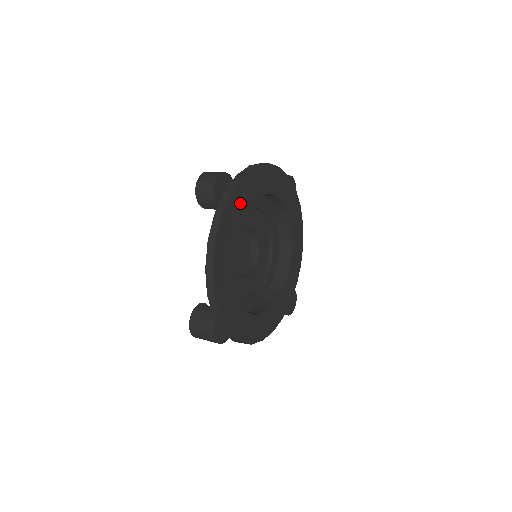
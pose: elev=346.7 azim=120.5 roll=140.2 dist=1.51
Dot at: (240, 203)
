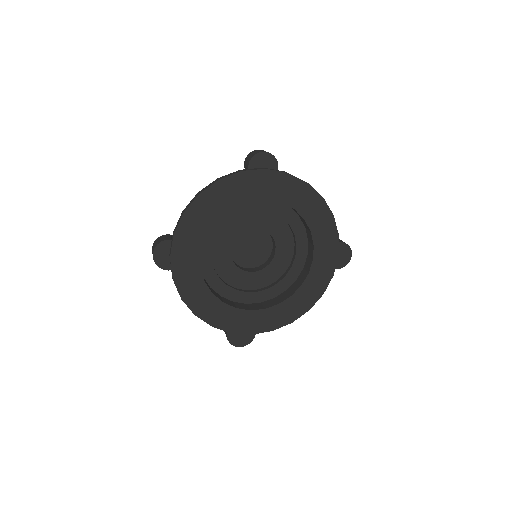
Dot at: (187, 255)
